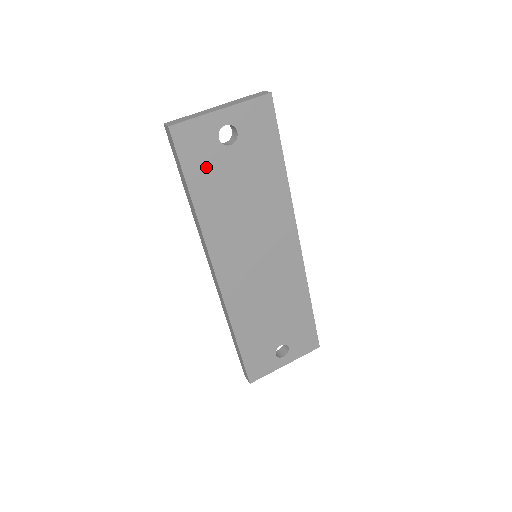
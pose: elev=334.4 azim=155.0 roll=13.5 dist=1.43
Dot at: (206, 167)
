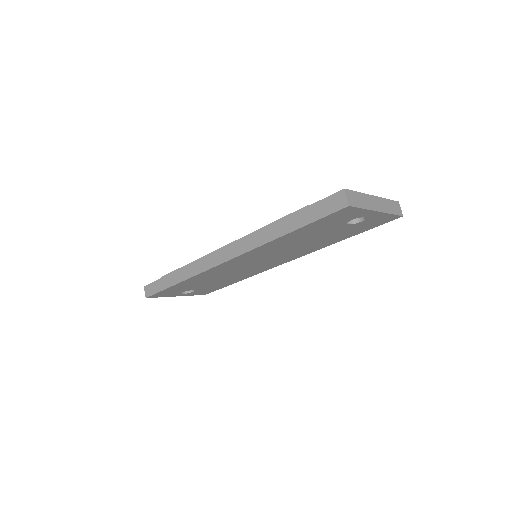
Dot at: (322, 226)
